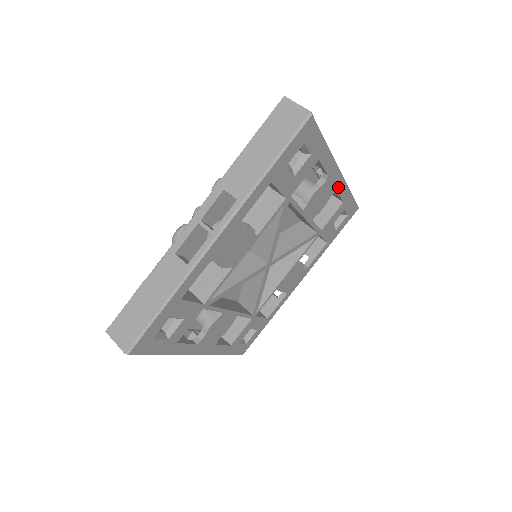
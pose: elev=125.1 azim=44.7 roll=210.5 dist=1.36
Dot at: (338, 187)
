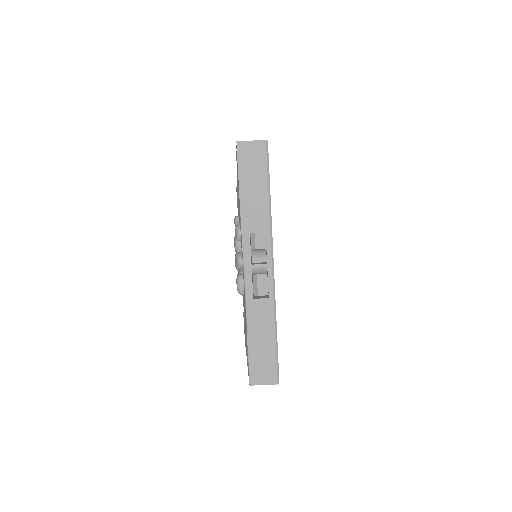
Dot at: occluded
